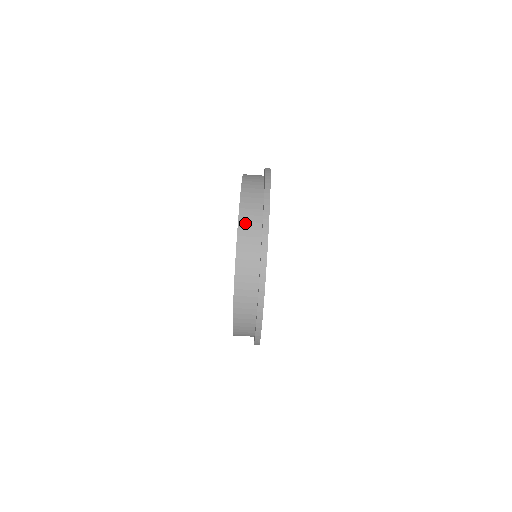
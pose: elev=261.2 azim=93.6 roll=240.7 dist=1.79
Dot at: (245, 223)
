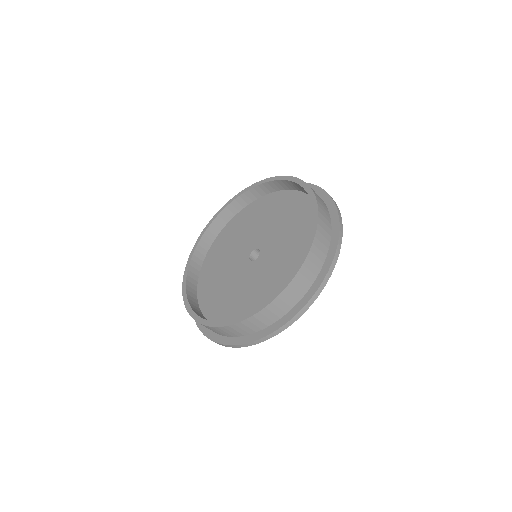
Dot at: (306, 269)
